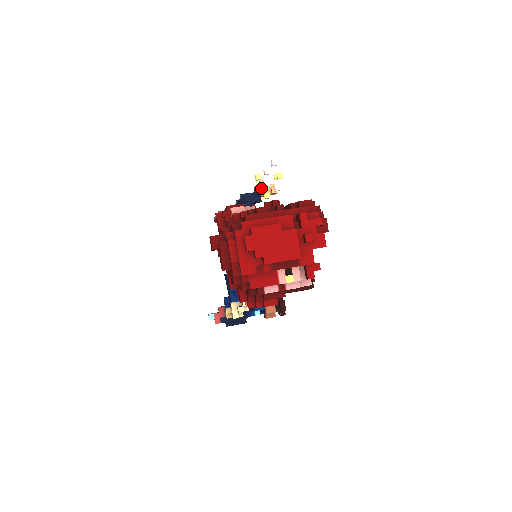
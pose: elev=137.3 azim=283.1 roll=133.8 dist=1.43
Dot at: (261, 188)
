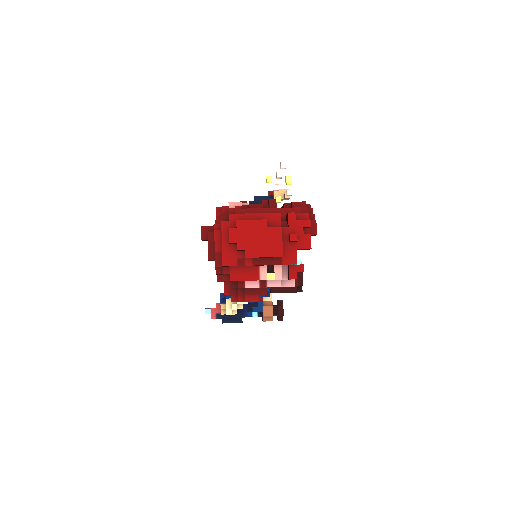
Dot at: (274, 192)
